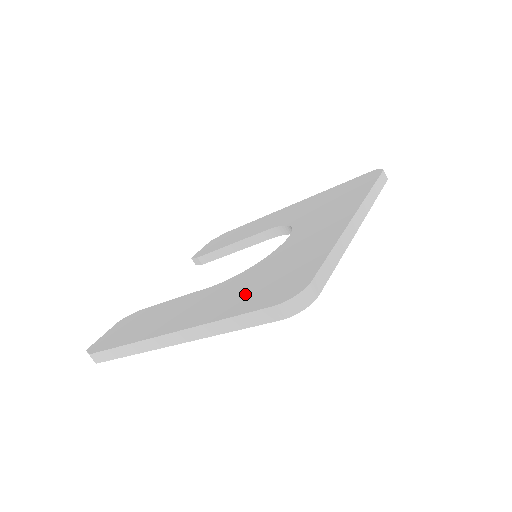
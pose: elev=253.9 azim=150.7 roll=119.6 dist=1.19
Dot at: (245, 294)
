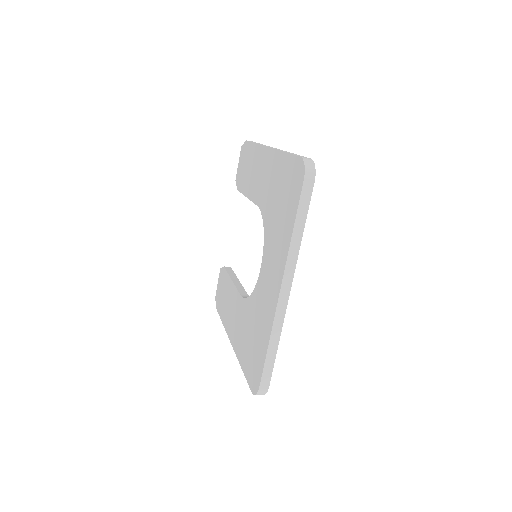
Dot at: (247, 348)
